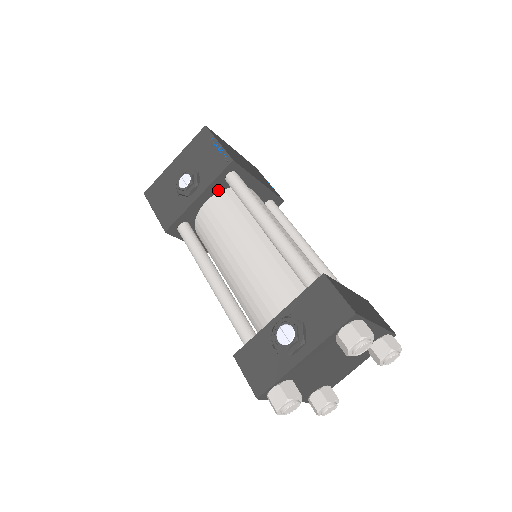
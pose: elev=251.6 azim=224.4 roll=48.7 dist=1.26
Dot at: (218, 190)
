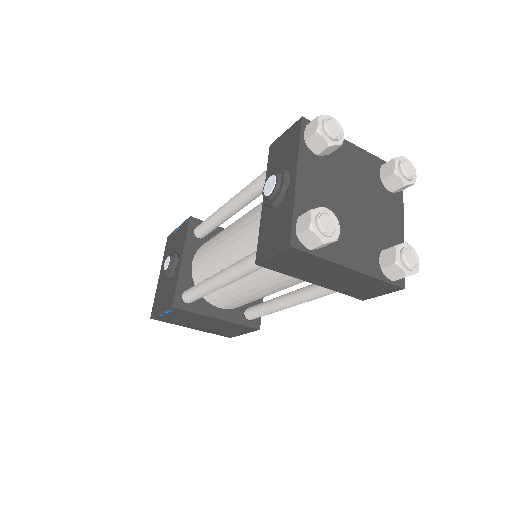
Dot at: (196, 248)
